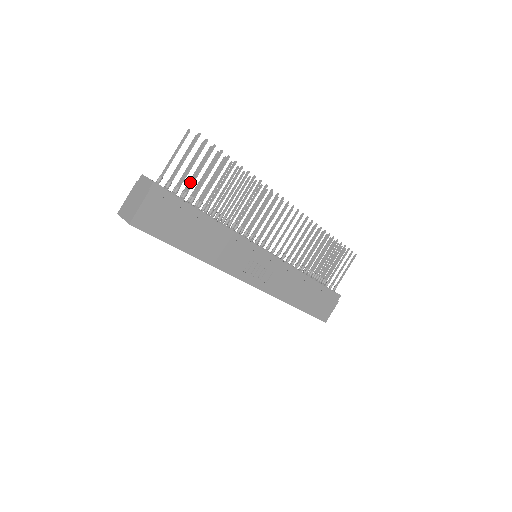
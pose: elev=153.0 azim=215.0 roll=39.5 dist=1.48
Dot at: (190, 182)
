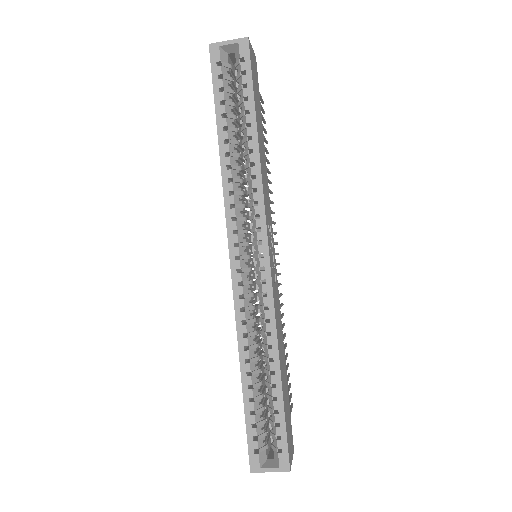
Dot at: occluded
